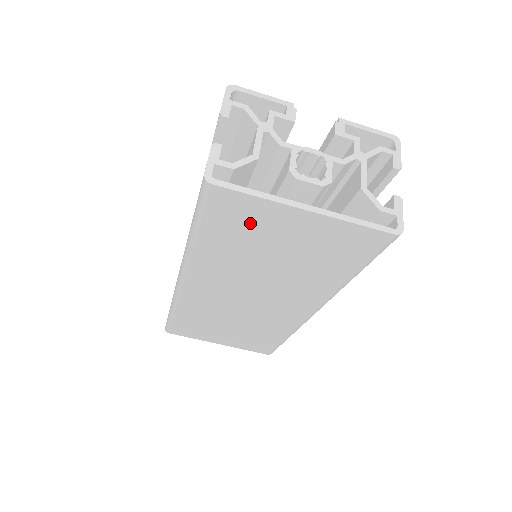
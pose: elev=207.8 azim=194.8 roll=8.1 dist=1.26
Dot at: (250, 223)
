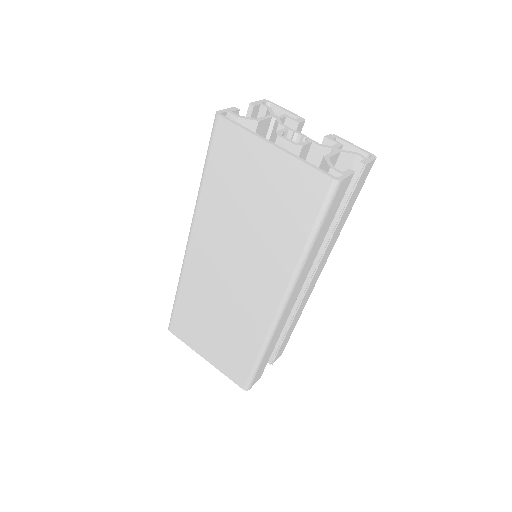
Dot at: (238, 161)
